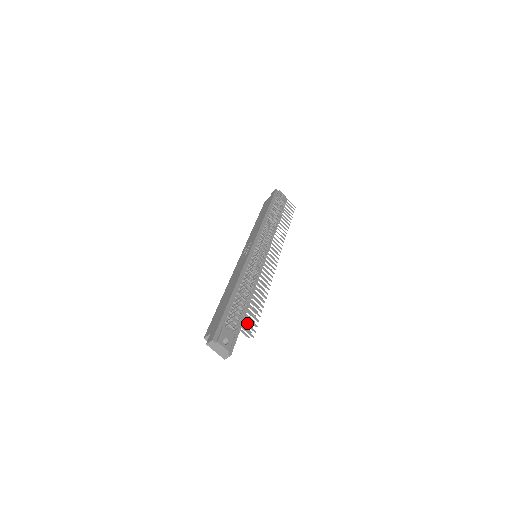
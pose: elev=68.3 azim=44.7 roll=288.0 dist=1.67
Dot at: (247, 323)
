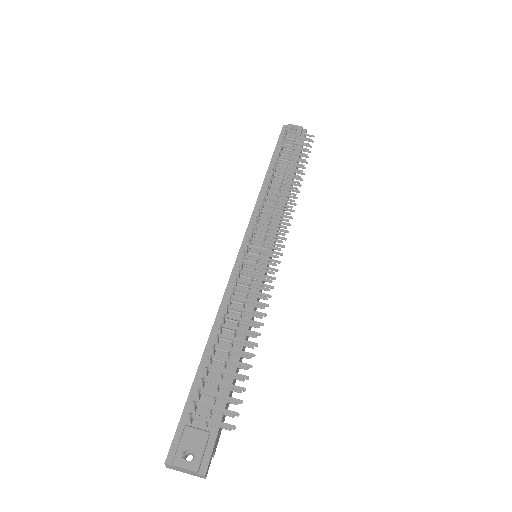
Dot at: occluded
